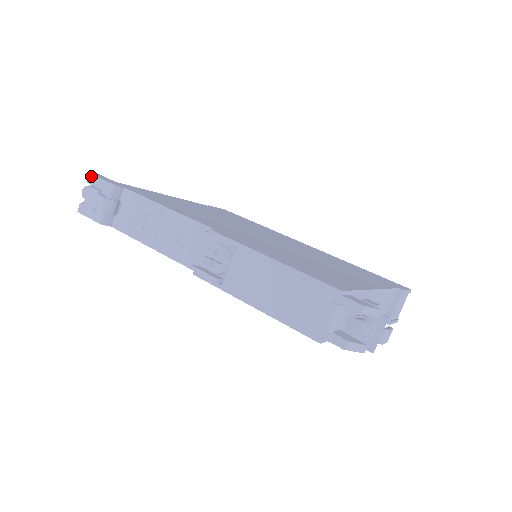
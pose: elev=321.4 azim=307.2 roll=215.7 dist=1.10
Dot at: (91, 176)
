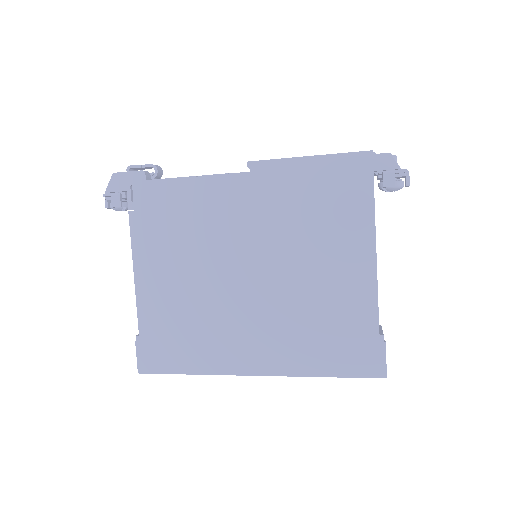
Dot at: occluded
